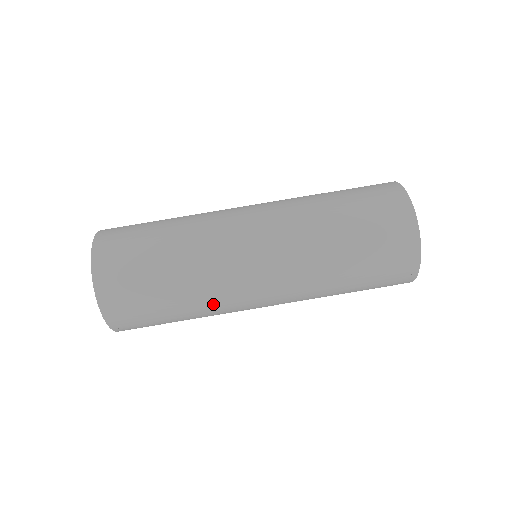
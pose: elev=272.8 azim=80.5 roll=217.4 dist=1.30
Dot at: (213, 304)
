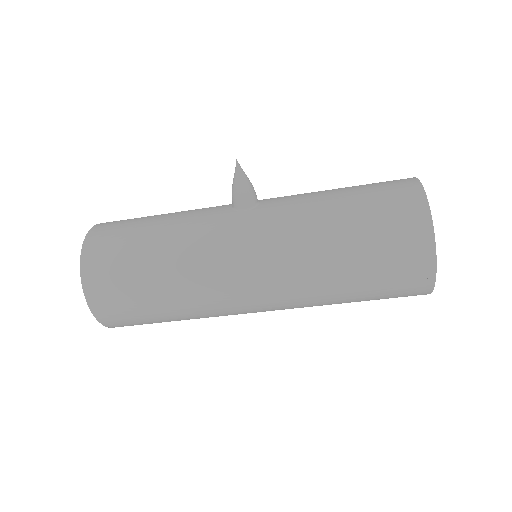
Dot at: occluded
